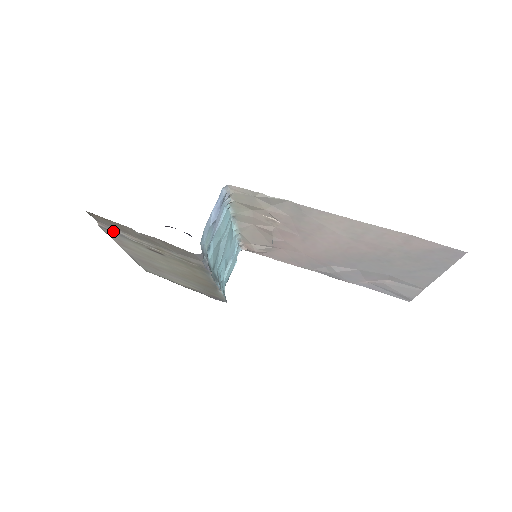
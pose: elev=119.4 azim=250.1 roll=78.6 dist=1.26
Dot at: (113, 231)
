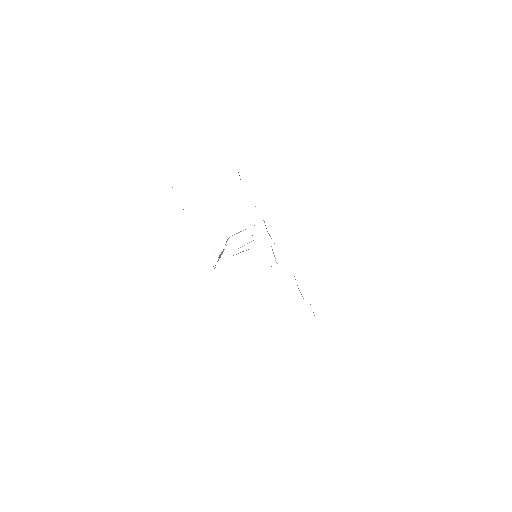
Dot at: occluded
